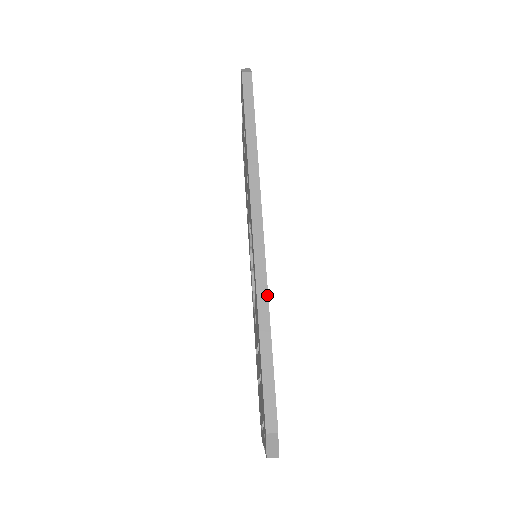
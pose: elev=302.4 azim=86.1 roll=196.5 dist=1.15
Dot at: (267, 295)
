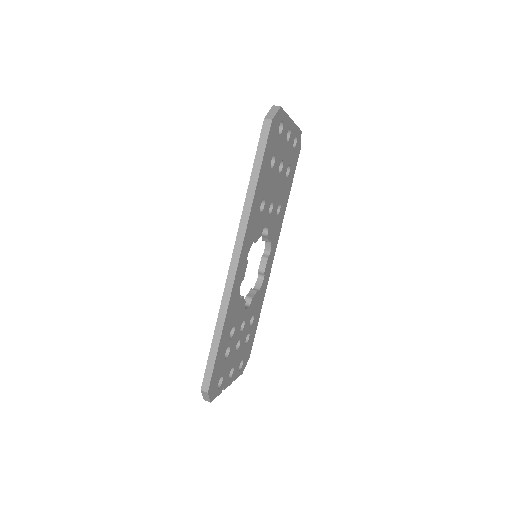
Dot at: (227, 307)
